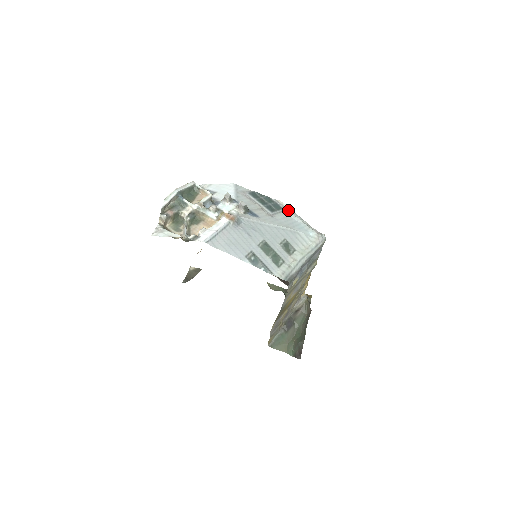
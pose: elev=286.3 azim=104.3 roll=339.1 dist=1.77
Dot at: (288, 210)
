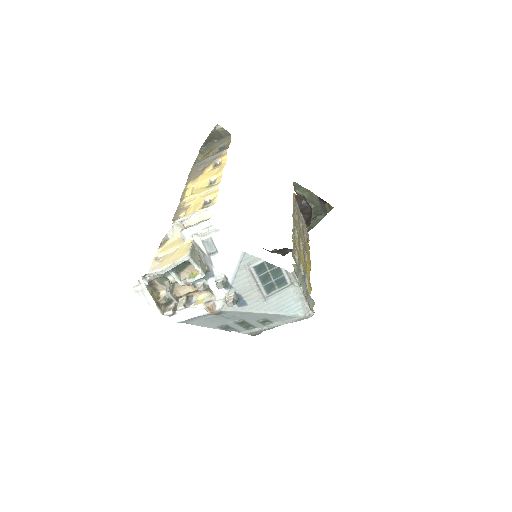
Dot at: (292, 284)
